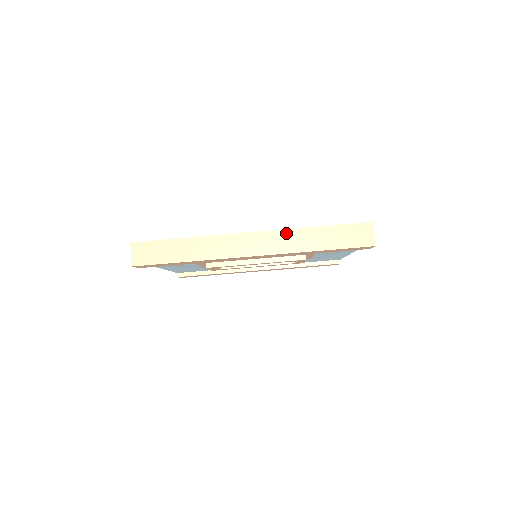
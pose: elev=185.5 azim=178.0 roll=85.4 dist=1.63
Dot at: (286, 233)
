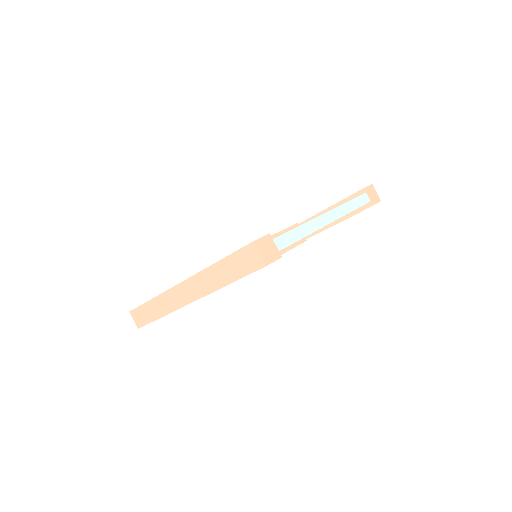
Dot at: (200, 276)
